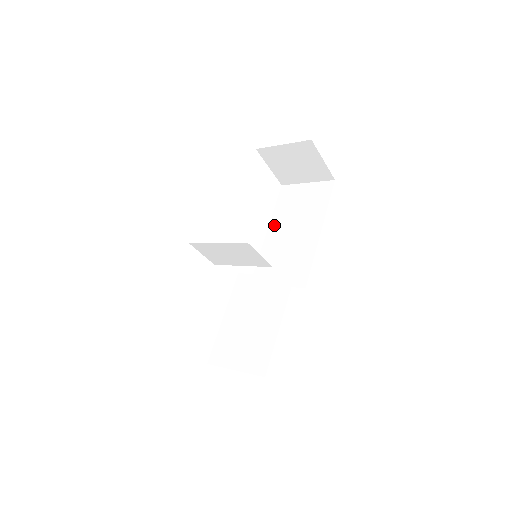
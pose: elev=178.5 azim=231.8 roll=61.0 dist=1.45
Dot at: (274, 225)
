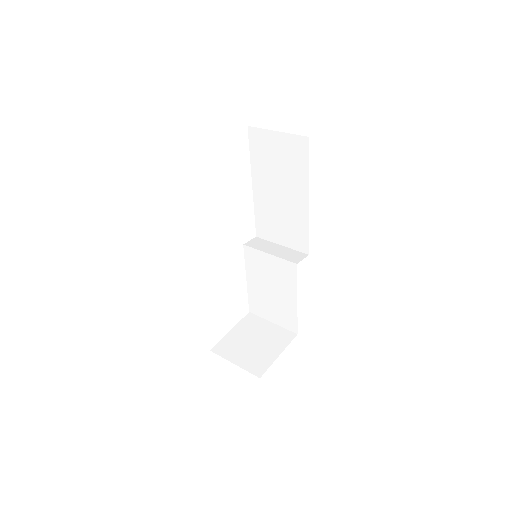
Dot at: (257, 179)
